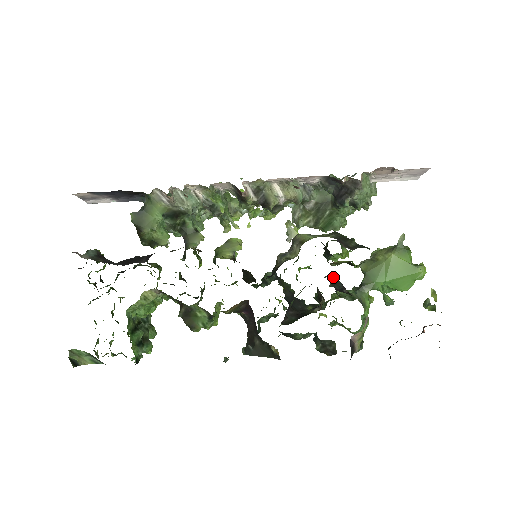
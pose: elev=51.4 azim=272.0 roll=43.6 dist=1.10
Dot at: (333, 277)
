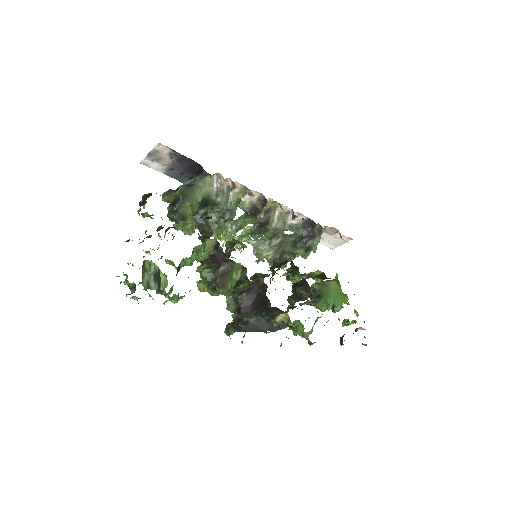
Dot at: occluded
